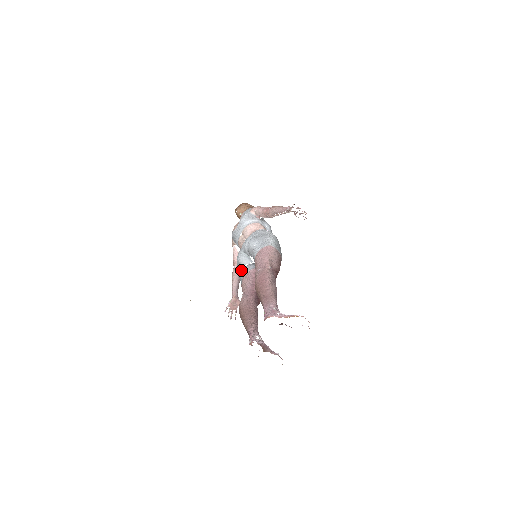
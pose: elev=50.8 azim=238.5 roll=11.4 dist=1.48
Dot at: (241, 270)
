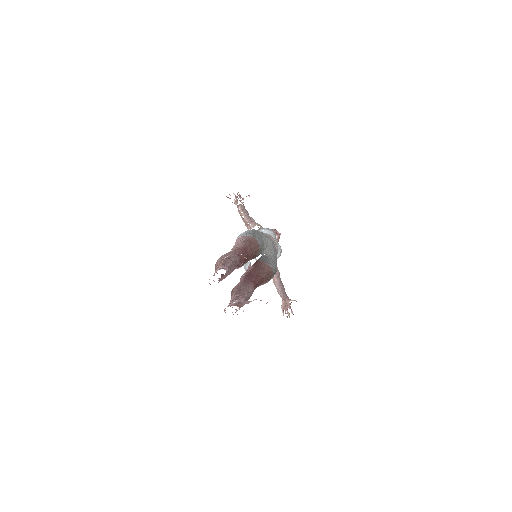
Dot at: occluded
